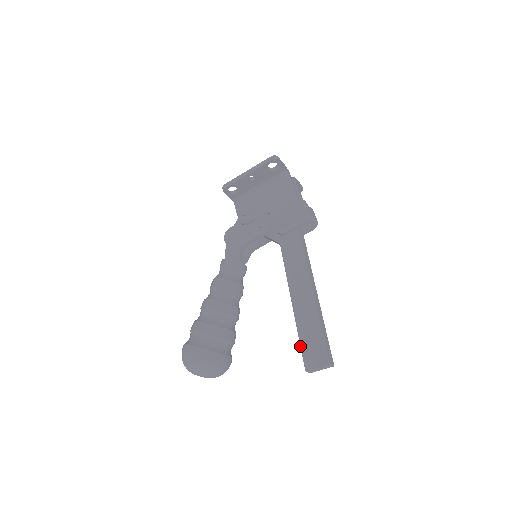
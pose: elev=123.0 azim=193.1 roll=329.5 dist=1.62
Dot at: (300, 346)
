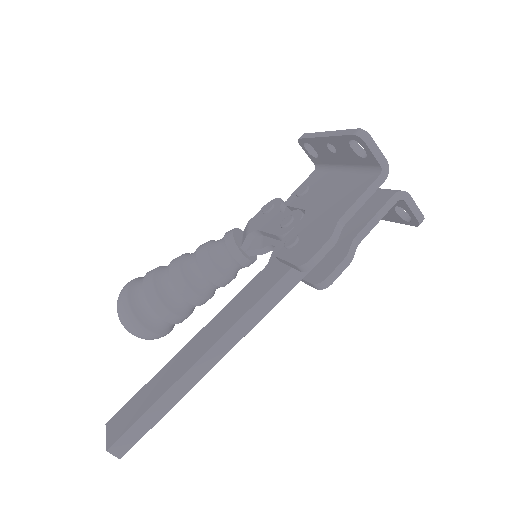
Dot at: (134, 395)
